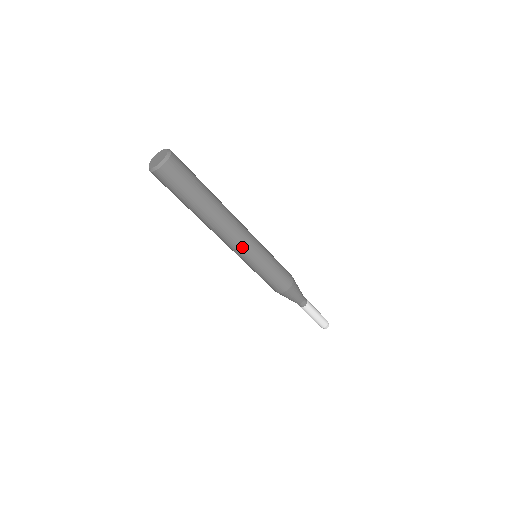
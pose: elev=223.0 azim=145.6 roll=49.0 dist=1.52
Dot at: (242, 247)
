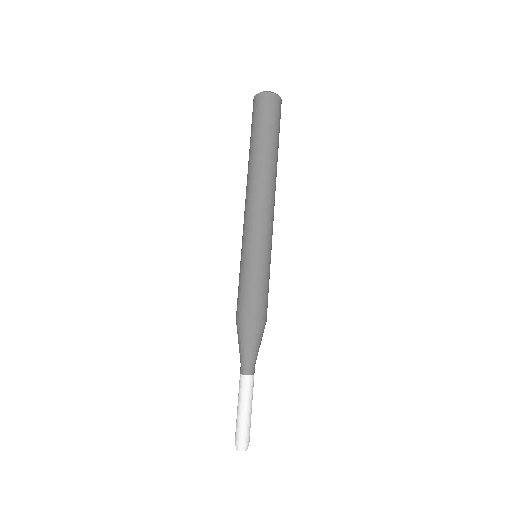
Dot at: (271, 222)
